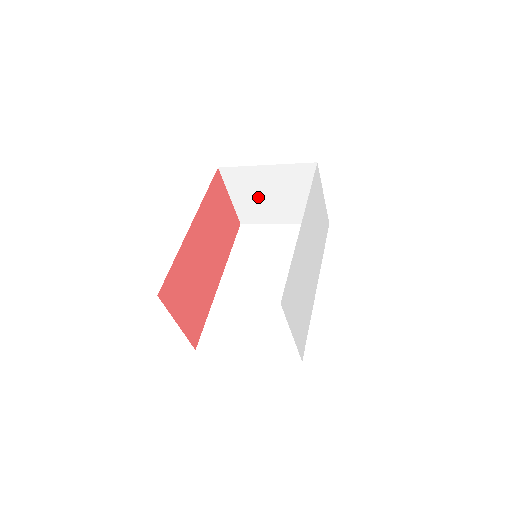
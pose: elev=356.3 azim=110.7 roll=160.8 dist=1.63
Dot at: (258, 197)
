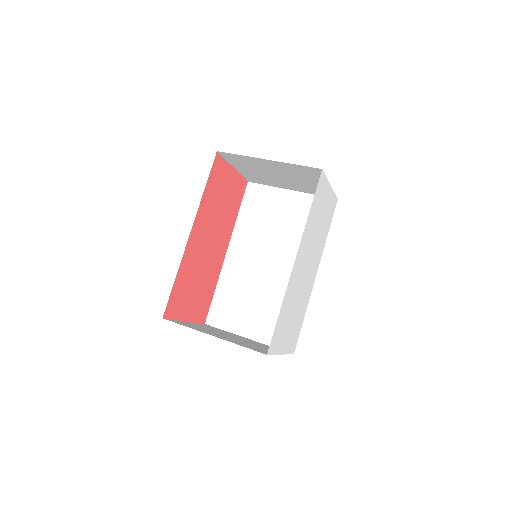
Dot at: (263, 173)
